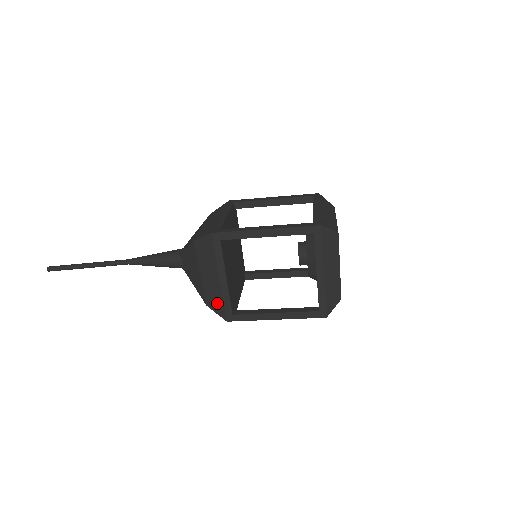
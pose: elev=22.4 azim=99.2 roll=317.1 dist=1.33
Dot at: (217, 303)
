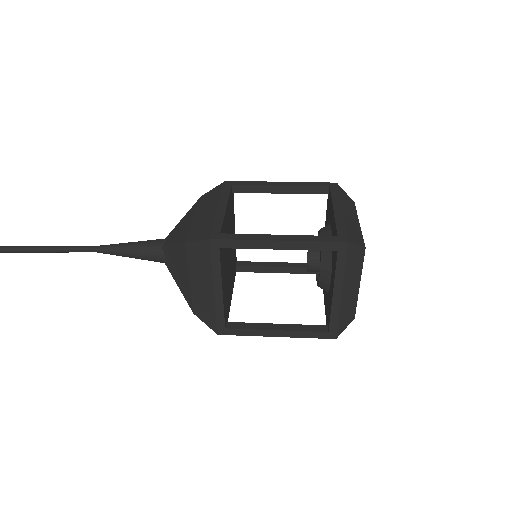
Dot at: (207, 314)
